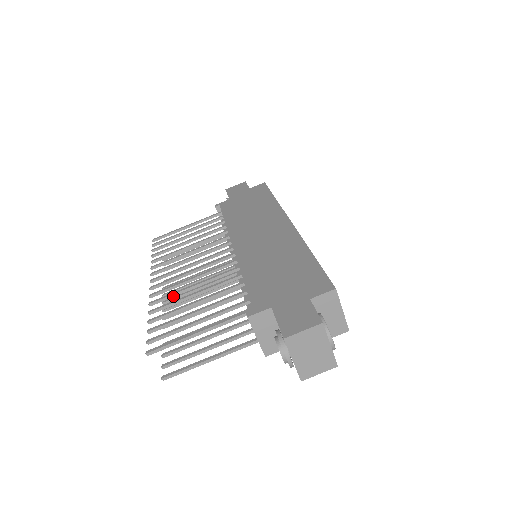
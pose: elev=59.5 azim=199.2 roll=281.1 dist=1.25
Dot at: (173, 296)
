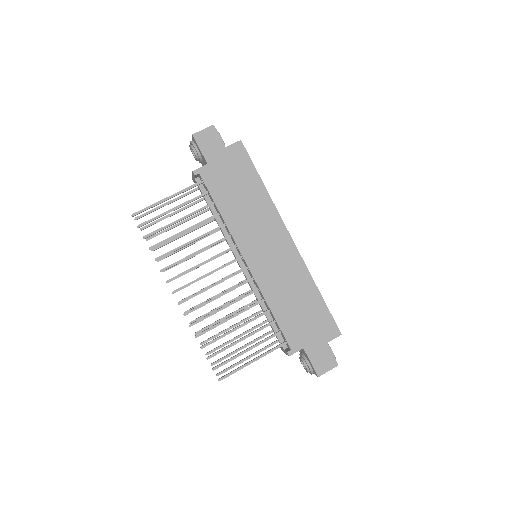
Dot at: occluded
